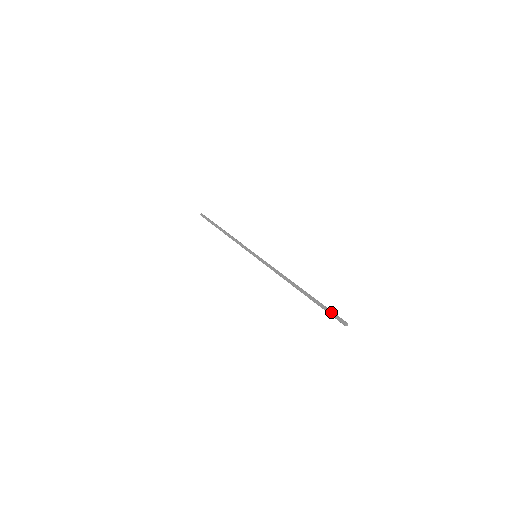
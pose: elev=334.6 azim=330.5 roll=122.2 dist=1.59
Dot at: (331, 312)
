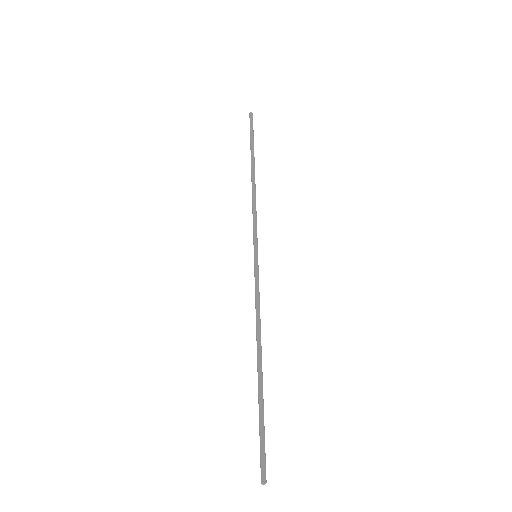
Dot at: (263, 446)
